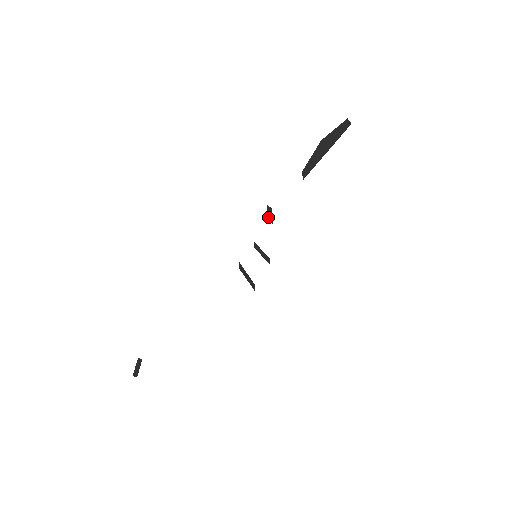
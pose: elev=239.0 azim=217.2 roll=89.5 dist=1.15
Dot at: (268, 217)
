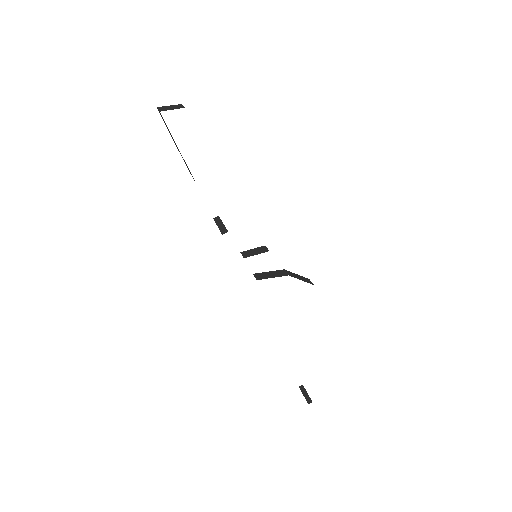
Dot at: (220, 231)
